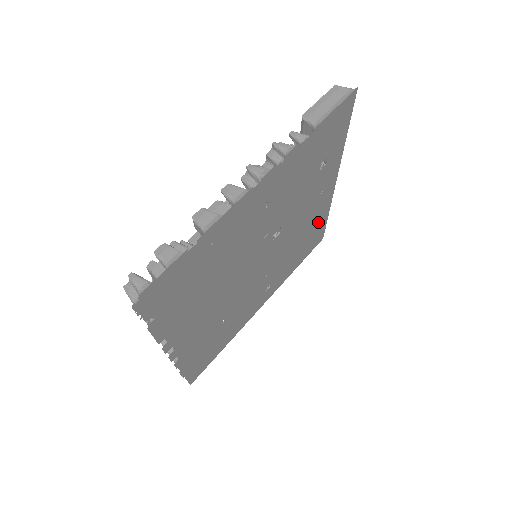
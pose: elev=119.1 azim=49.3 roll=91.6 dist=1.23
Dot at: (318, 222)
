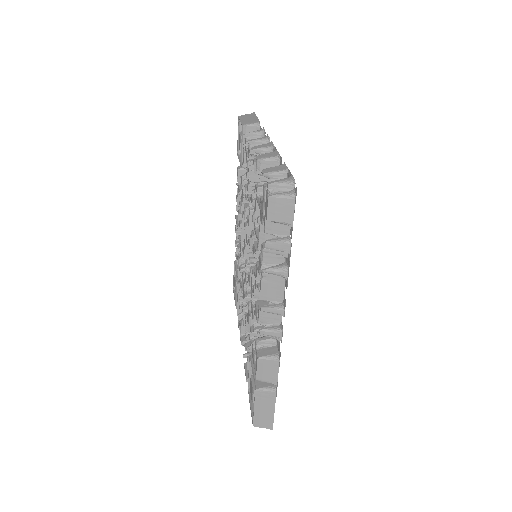
Dot at: occluded
